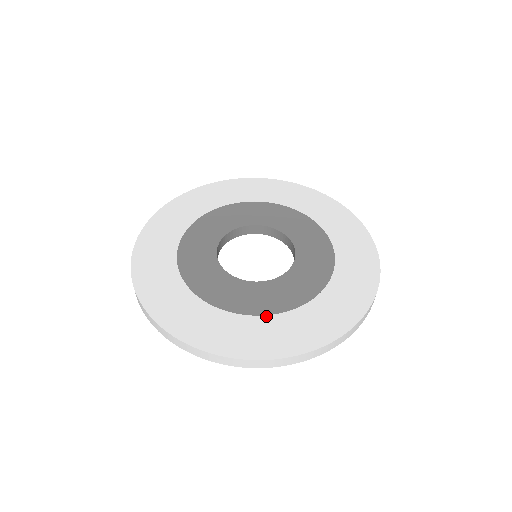
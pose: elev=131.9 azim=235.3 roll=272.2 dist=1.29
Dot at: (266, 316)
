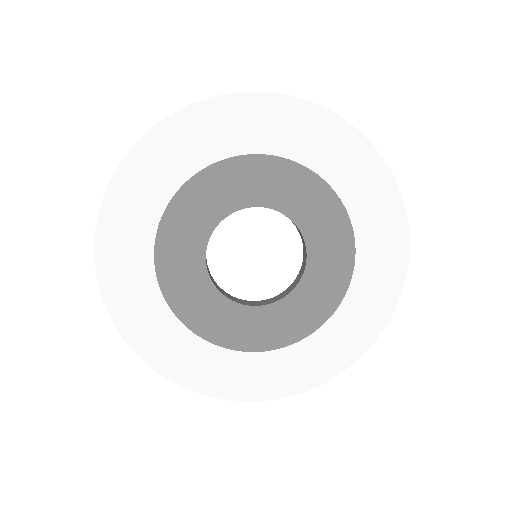
Dot at: (326, 324)
